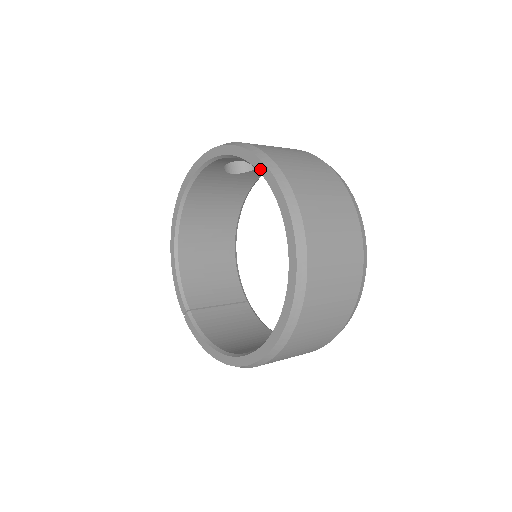
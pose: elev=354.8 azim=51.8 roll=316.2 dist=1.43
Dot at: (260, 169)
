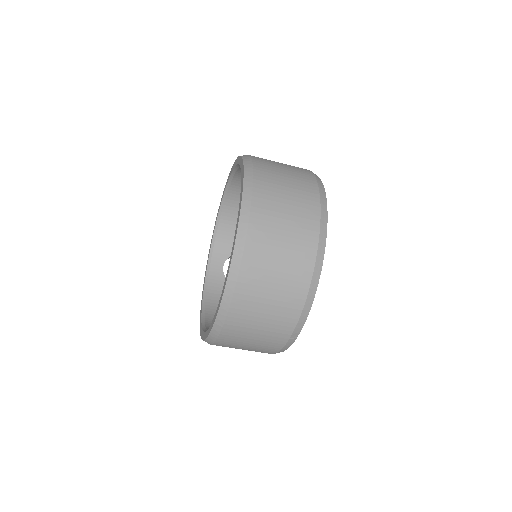
Dot at: (220, 204)
